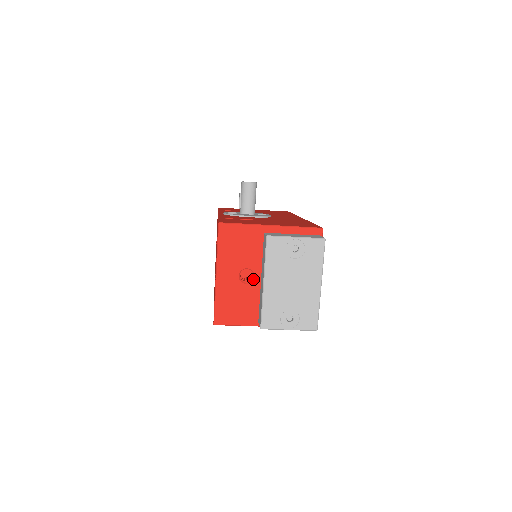
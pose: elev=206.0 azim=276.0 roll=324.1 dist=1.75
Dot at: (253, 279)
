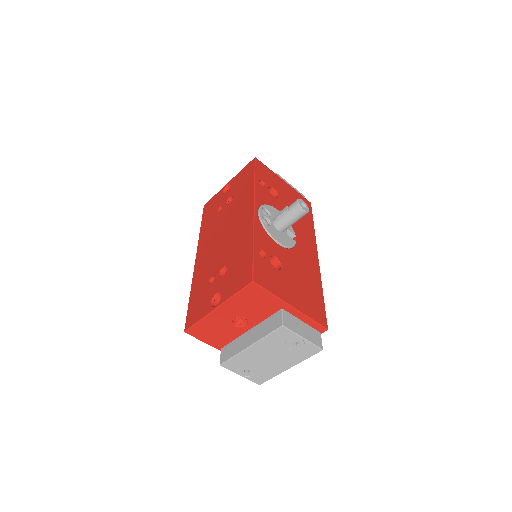
Dot at: (243, 326)
